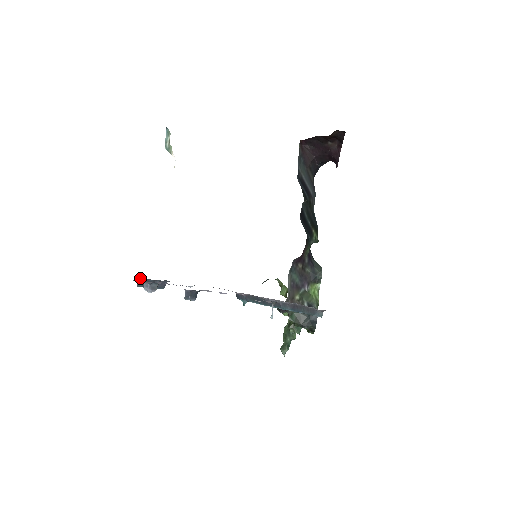
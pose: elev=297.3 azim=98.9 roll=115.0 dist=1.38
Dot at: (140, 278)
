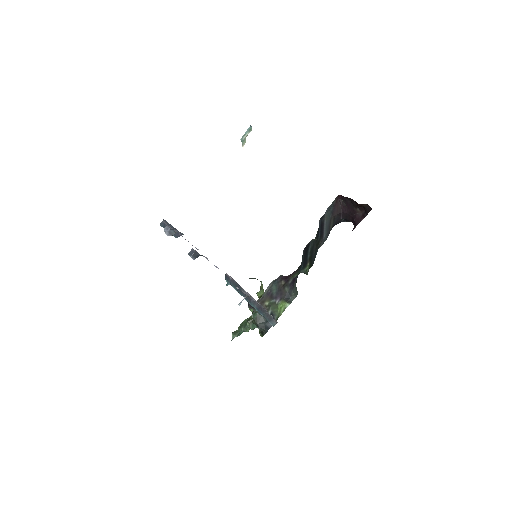
Dot at: (165, 220)
